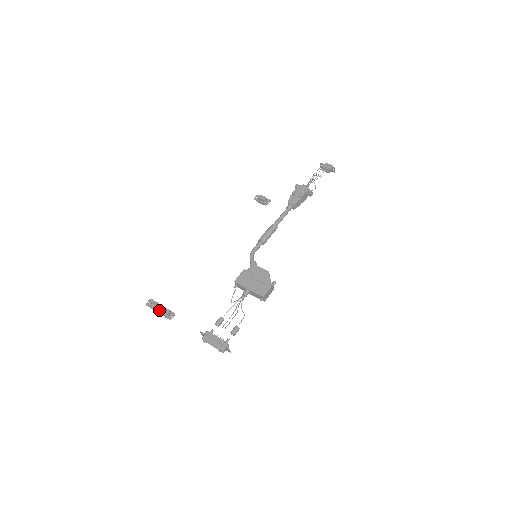
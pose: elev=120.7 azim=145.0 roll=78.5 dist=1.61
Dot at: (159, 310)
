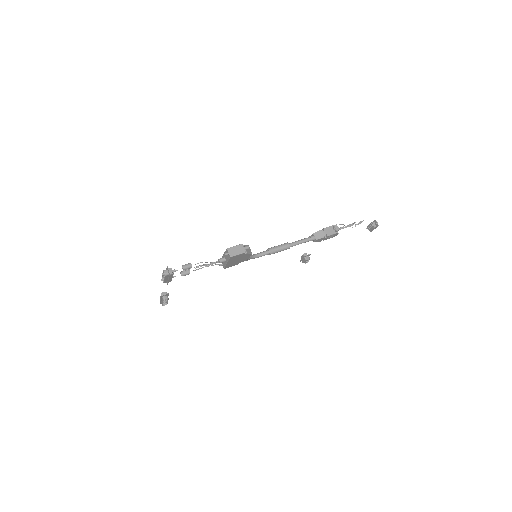
Dot at: occluded
